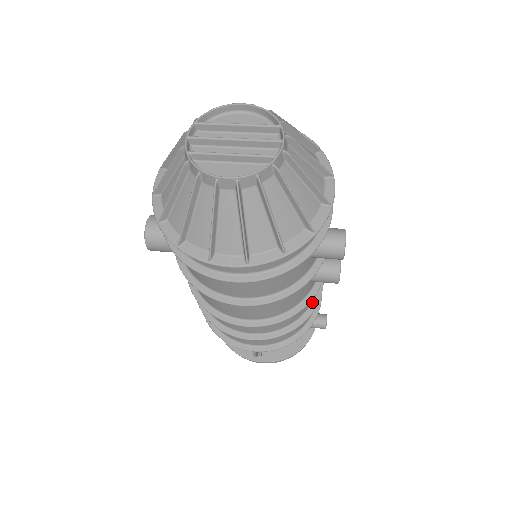
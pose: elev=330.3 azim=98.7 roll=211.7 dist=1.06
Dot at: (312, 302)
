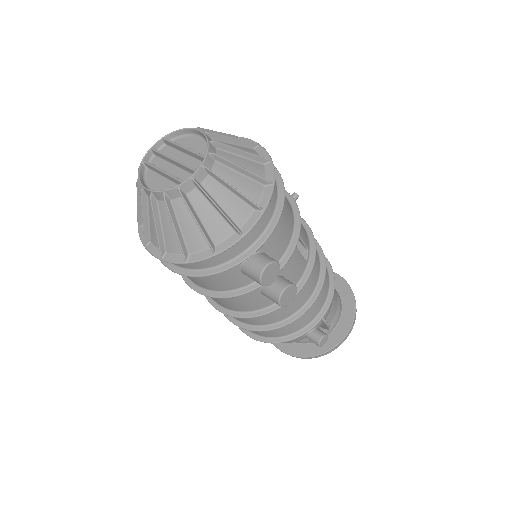
Dot at: (292, 315)
